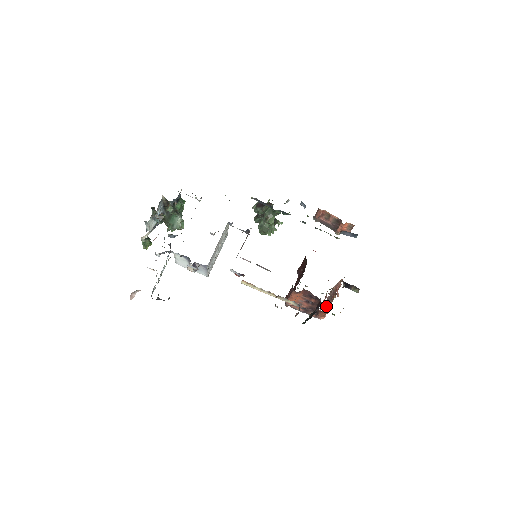
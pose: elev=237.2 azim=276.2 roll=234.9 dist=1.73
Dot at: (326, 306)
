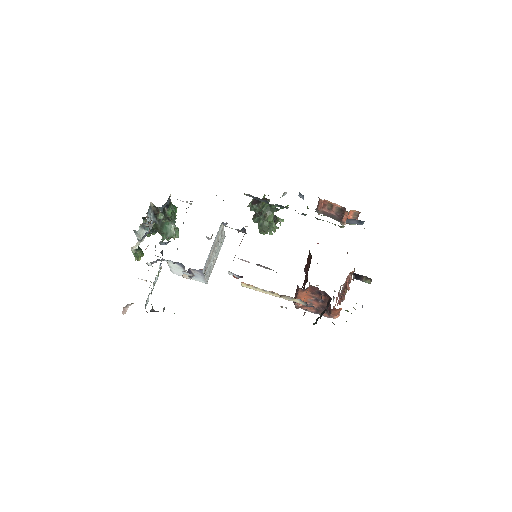
Dot at: (339, 303)
